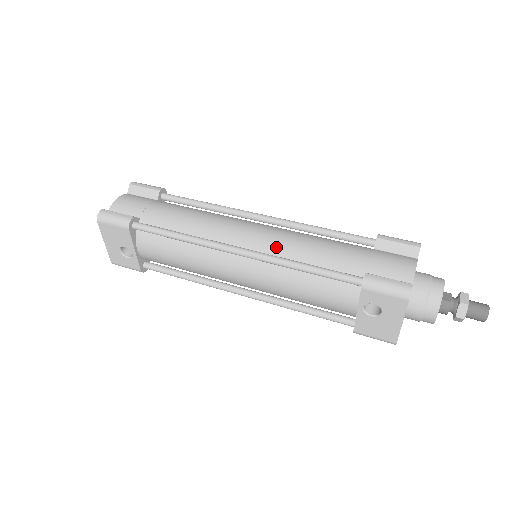
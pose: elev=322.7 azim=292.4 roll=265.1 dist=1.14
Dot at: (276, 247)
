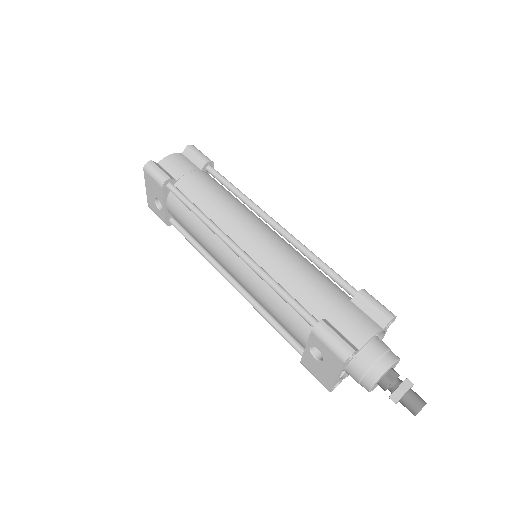
Dot at: (266, 258)
